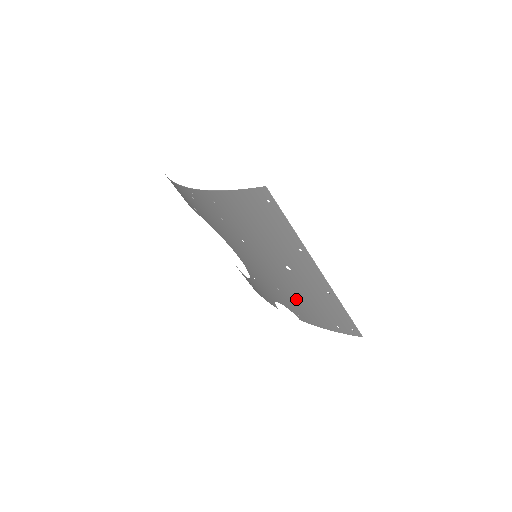
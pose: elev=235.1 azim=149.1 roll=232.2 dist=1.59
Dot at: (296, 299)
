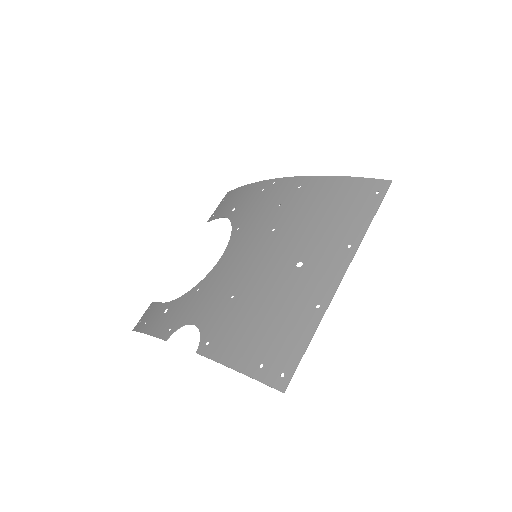
Dot at: (246, 311)
